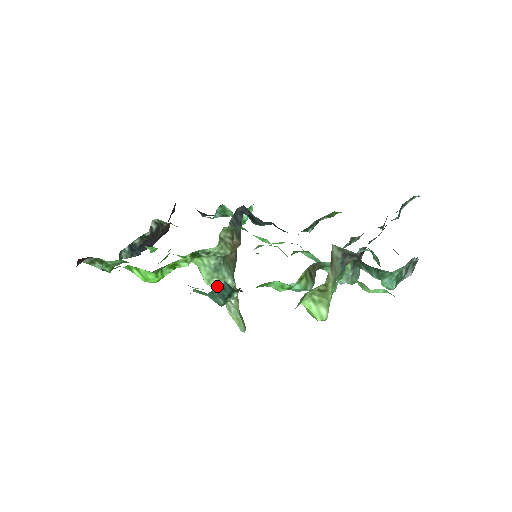
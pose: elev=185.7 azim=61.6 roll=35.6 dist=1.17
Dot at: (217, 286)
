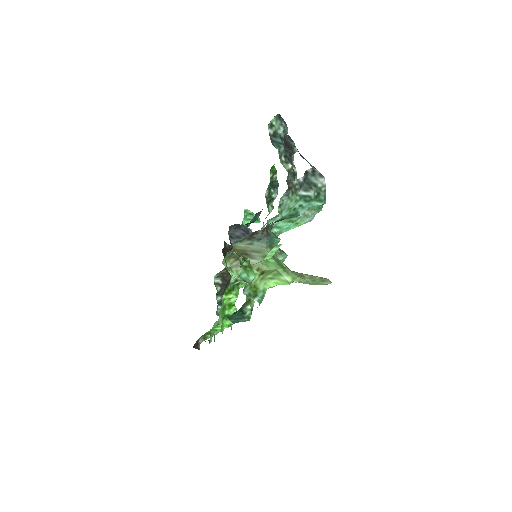
Dot at: occluded
